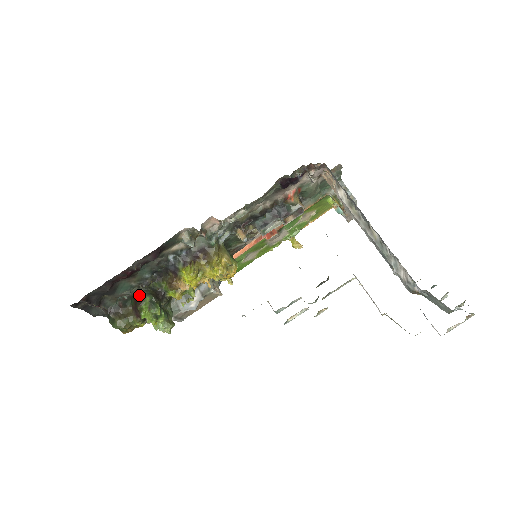
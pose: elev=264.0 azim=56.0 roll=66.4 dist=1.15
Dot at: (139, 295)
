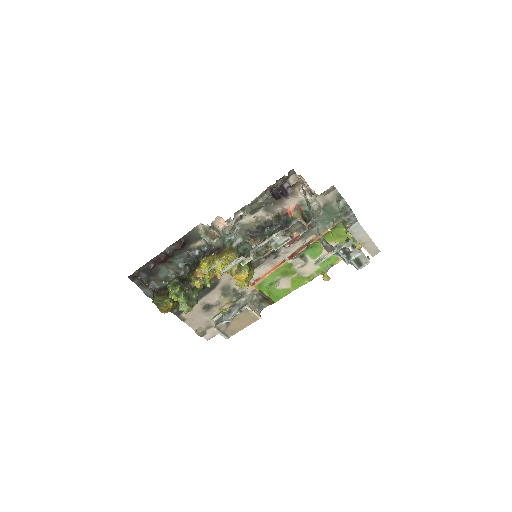
Dot at: occluded
